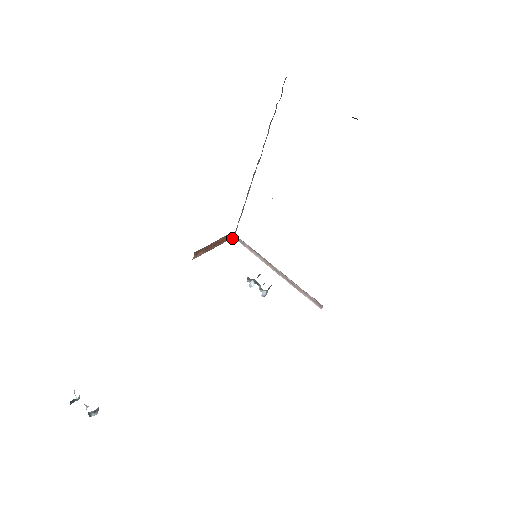
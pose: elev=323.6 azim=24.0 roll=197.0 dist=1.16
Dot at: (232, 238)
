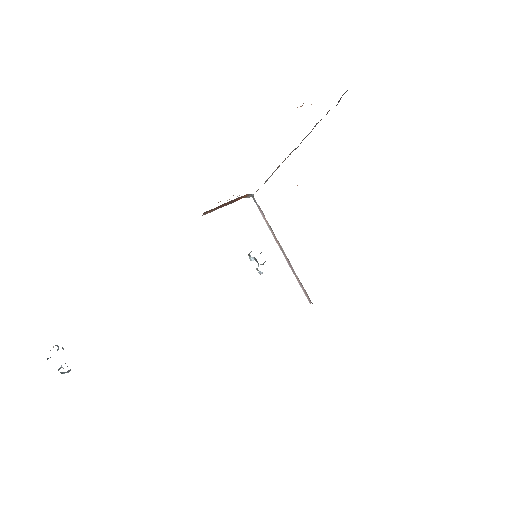
Dot at: (251, 195)
